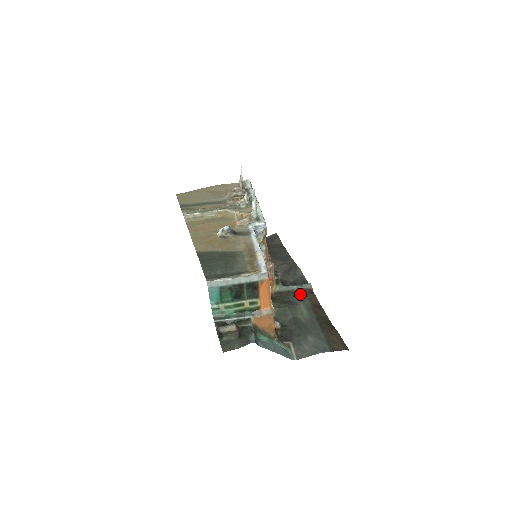
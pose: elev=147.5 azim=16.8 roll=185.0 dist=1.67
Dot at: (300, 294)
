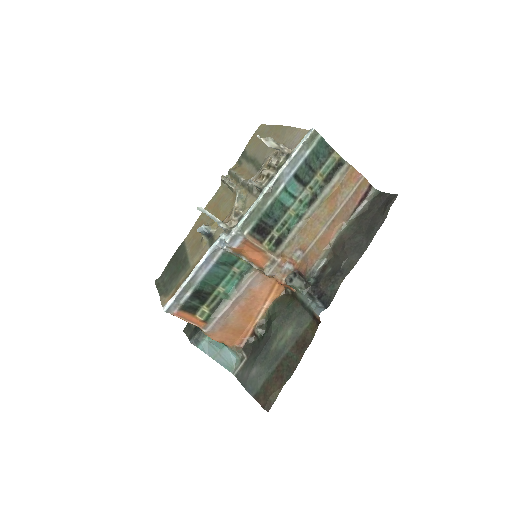
Dot at: (307, 315)
